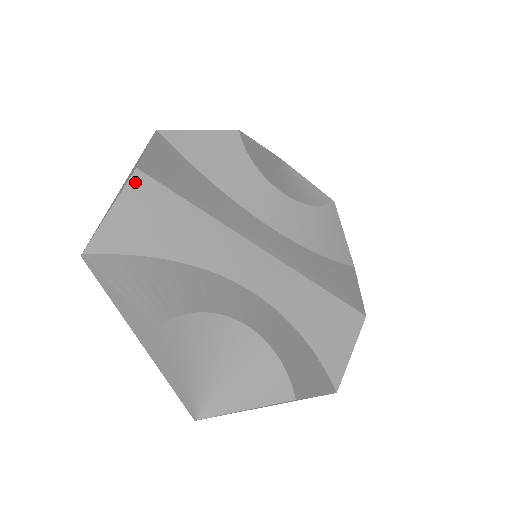
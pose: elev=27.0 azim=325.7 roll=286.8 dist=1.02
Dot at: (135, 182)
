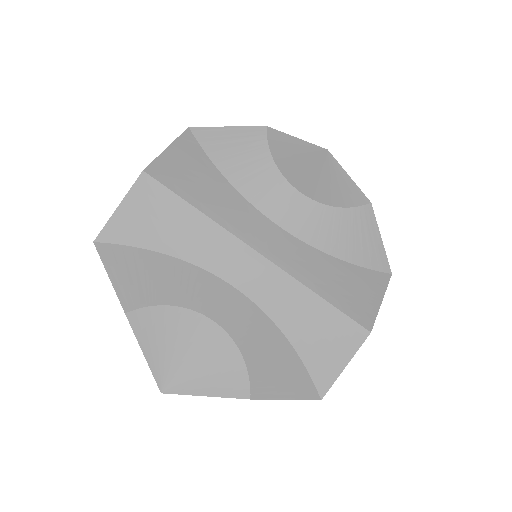
Dot at: (141, 183)
